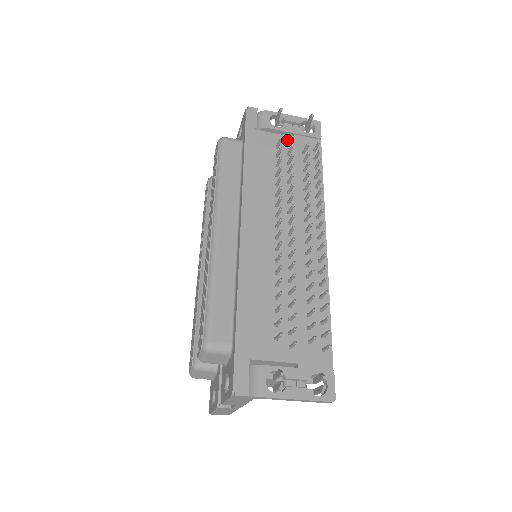
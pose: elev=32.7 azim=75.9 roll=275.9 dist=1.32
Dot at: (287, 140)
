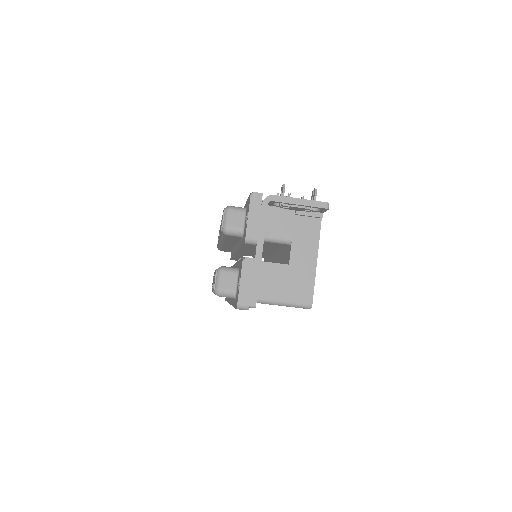
Dot at: occluded
